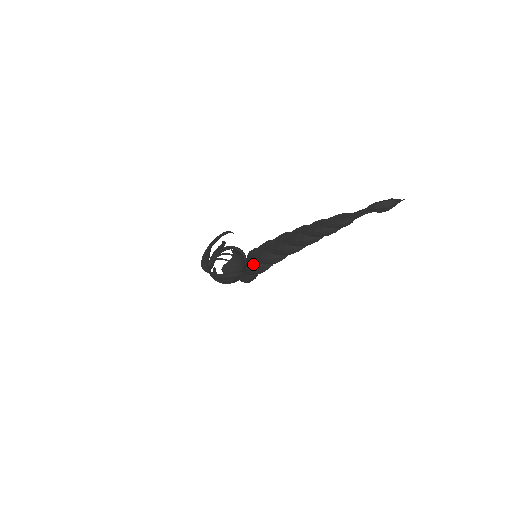
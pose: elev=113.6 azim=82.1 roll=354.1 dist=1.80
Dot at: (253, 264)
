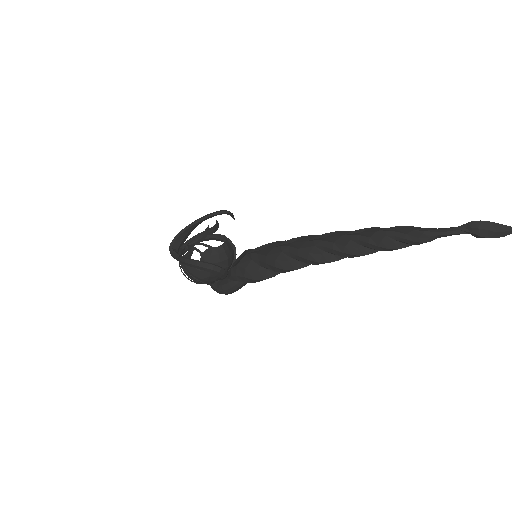
Dot at: (249, 263)
